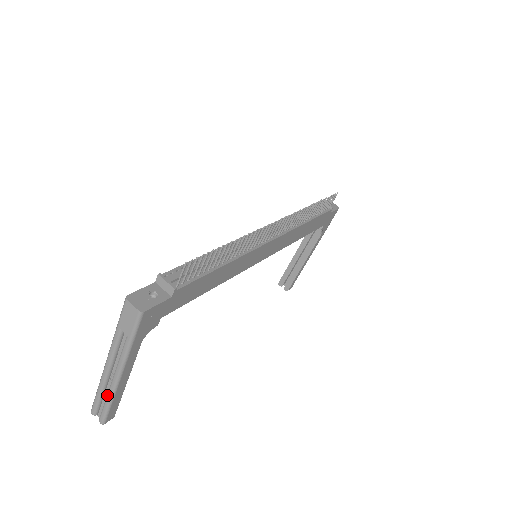
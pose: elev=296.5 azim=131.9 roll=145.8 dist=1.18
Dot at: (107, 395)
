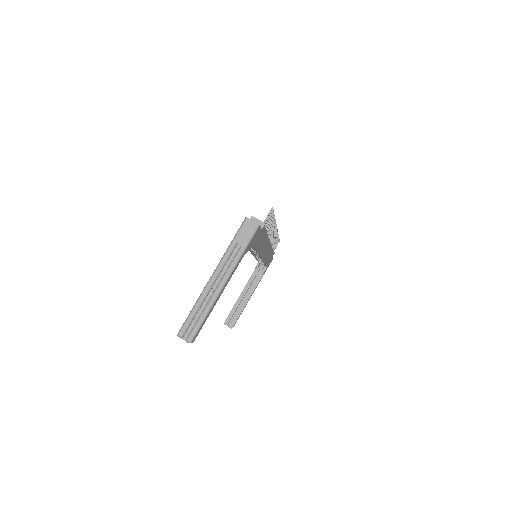
Dot at: (206, 307)
